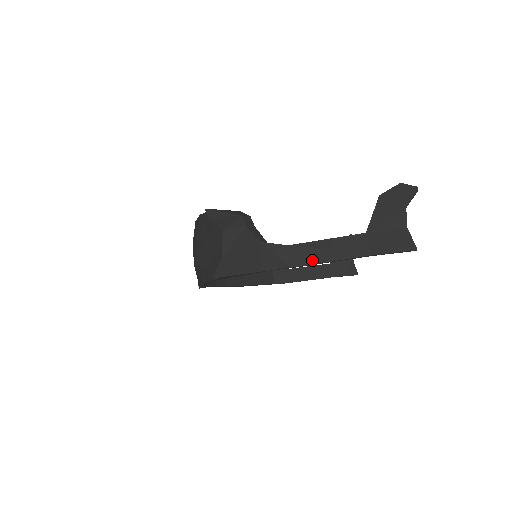
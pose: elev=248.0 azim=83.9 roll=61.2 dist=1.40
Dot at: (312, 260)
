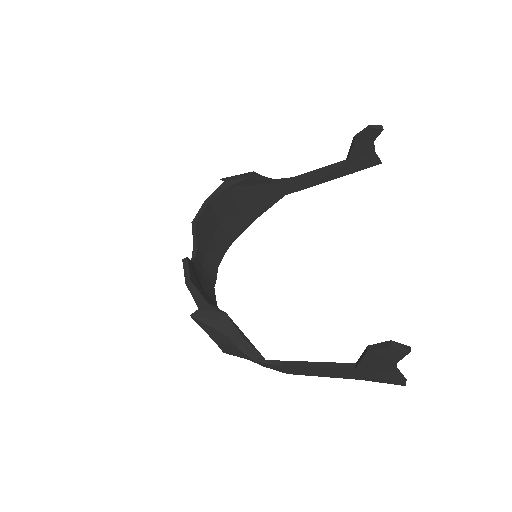
Dot at: (306, 374)
